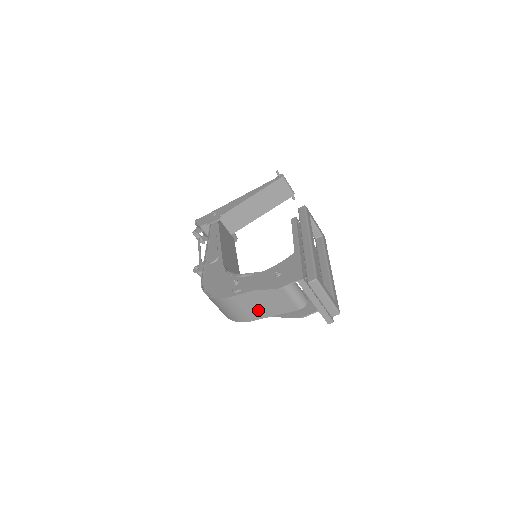
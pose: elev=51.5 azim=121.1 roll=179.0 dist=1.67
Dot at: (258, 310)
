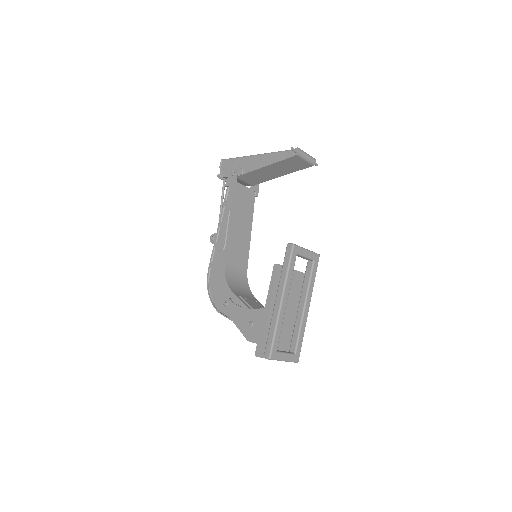
Dot at: occluded
